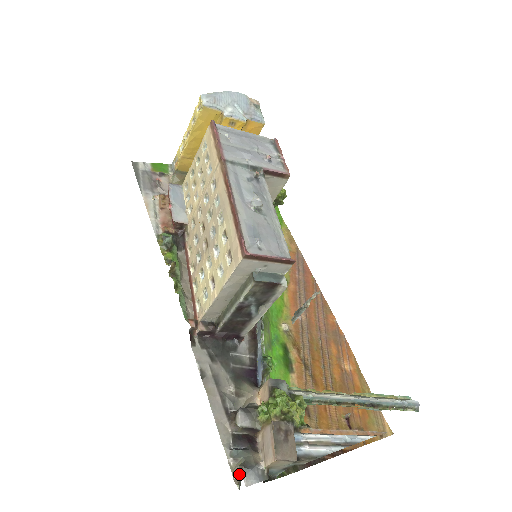
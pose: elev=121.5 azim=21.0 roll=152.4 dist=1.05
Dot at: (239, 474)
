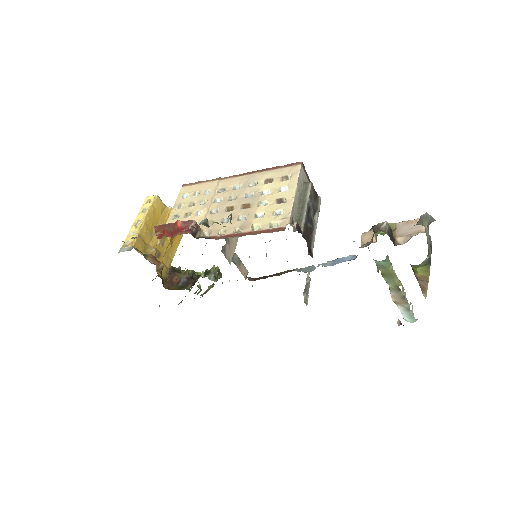
Dot at: (423, 225)
